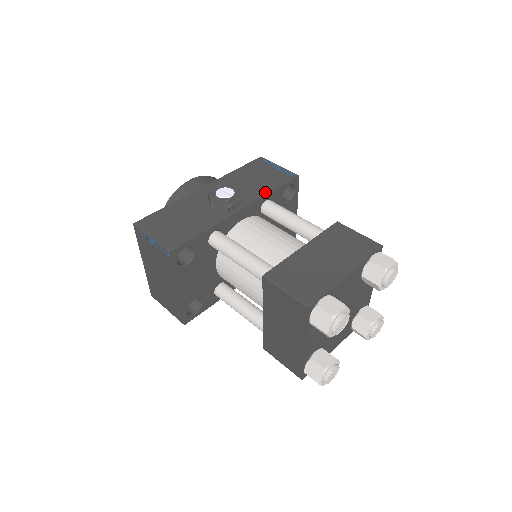
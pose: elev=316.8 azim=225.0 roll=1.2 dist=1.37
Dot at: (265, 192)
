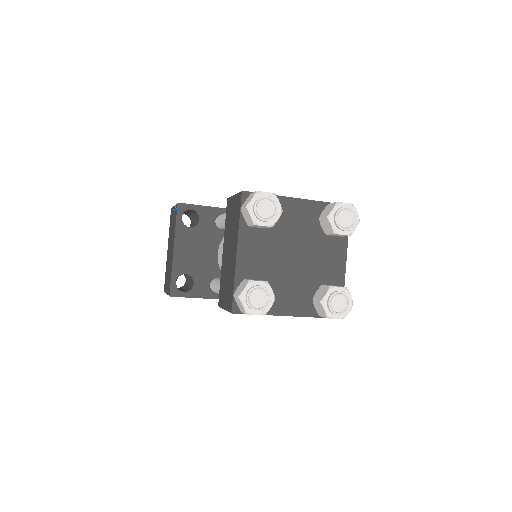
Dot at: occluded
